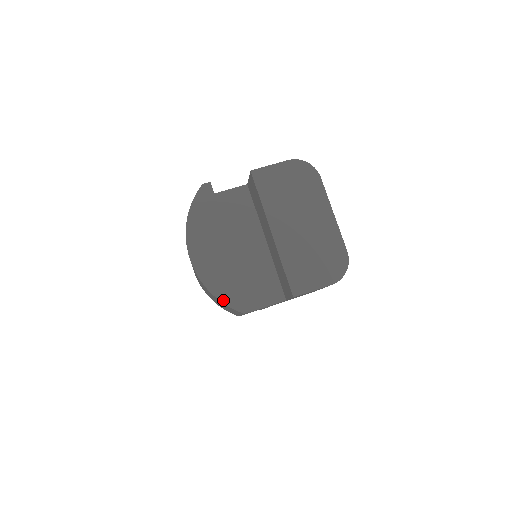
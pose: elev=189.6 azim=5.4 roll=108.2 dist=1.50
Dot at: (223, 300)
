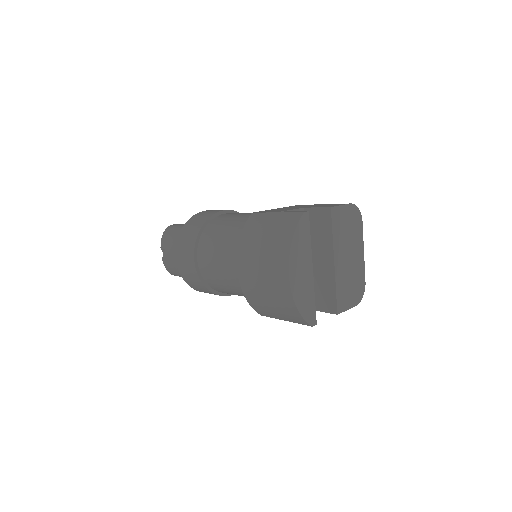
Dot at: (303, 315)
